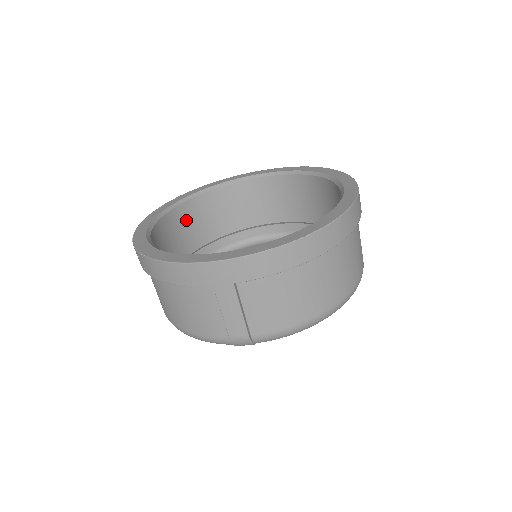
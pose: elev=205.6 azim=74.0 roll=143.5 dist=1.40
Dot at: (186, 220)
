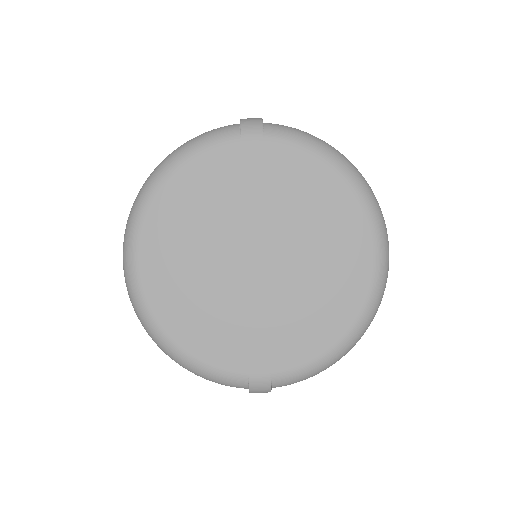
Dot at: occluded
